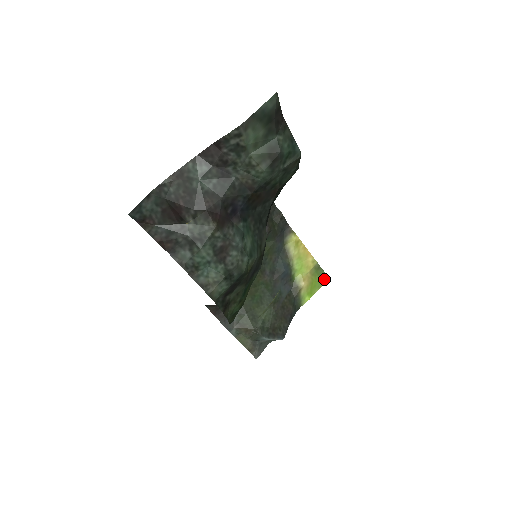
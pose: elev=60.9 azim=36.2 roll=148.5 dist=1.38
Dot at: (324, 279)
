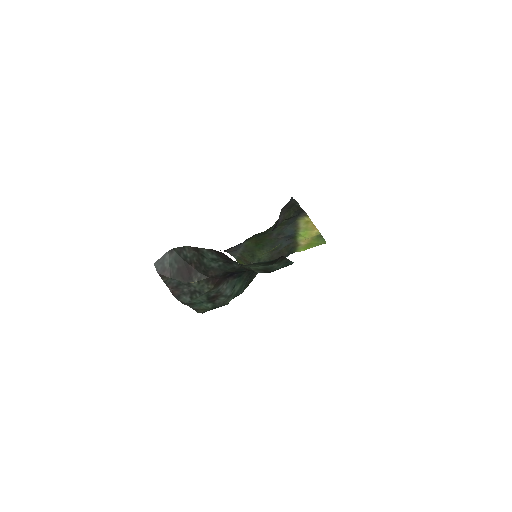
Dot at: (322, 243)
